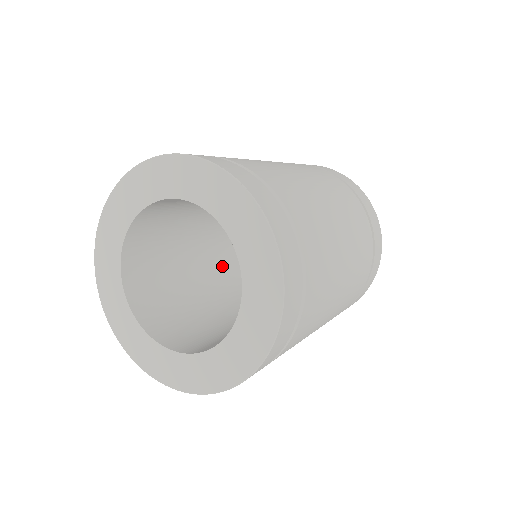
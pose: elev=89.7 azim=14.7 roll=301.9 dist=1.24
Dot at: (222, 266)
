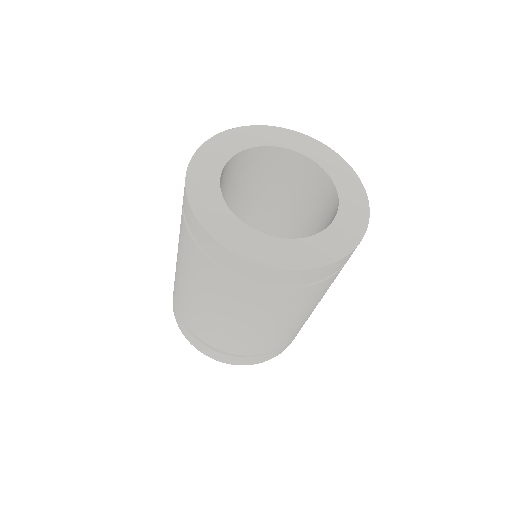
Dot at: occluded
